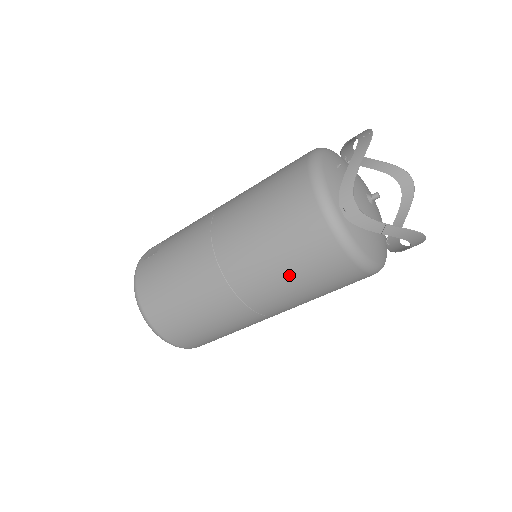
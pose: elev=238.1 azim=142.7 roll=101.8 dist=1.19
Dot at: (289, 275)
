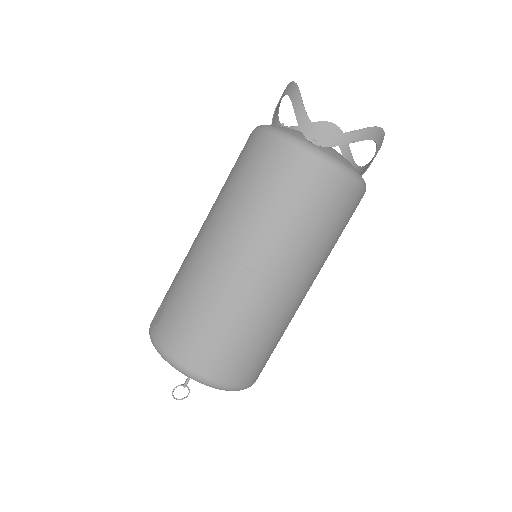
Dot at: (304, 226)
